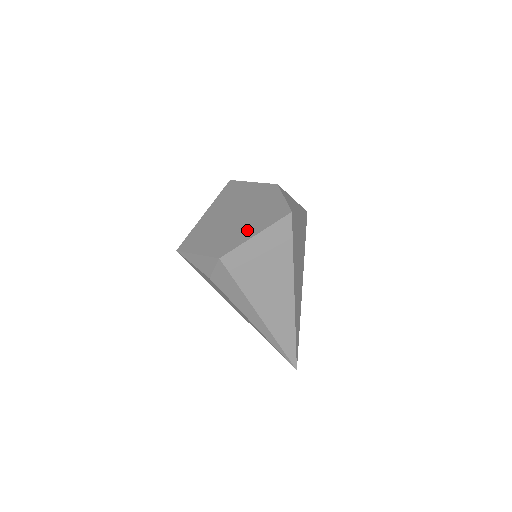
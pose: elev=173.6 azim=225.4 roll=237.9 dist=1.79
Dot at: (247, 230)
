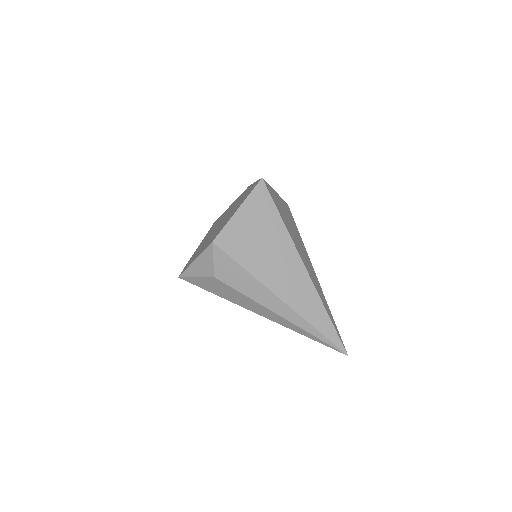
Dot at: occluded
